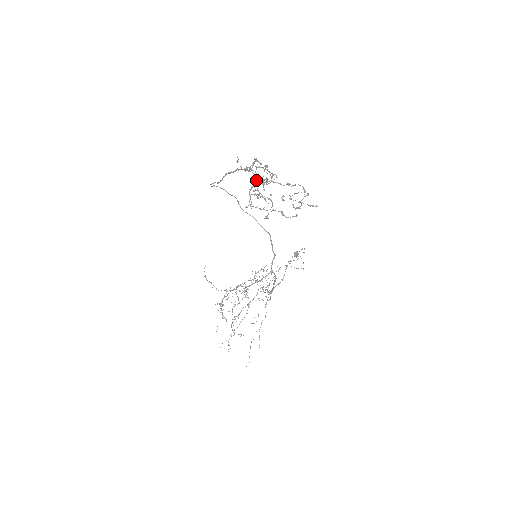
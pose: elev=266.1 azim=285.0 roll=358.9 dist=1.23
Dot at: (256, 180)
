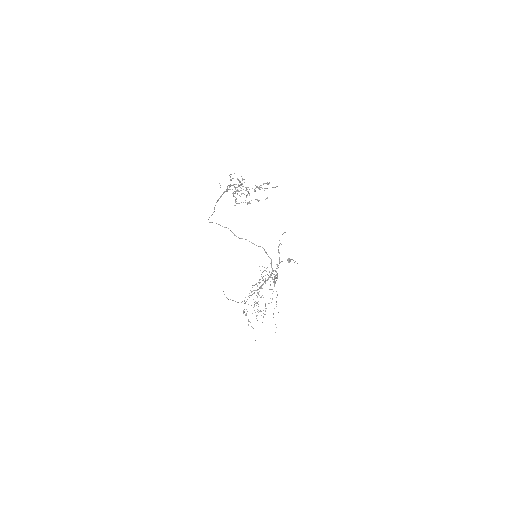
Dot at: (235, 188)
